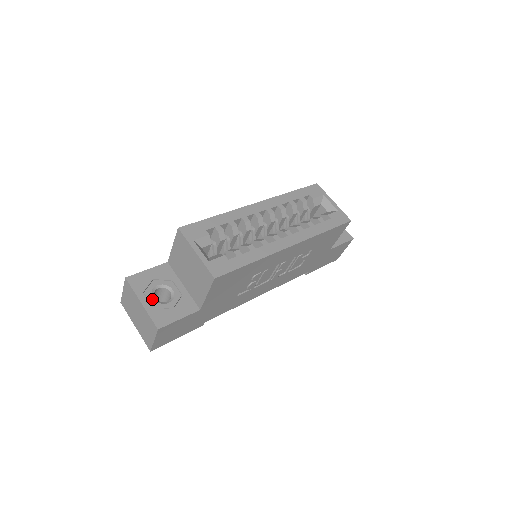
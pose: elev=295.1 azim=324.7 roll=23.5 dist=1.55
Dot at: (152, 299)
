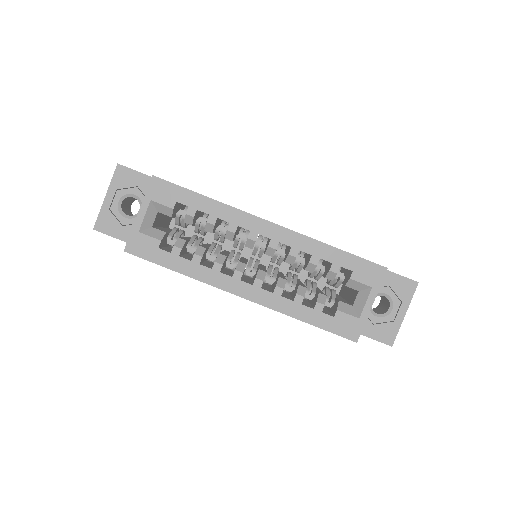
Dot at: (117, 202)
